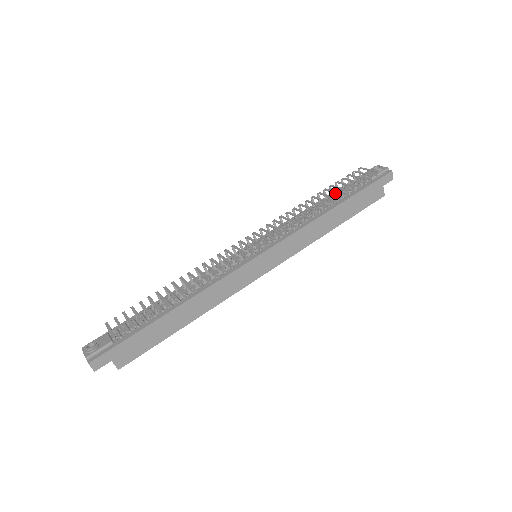
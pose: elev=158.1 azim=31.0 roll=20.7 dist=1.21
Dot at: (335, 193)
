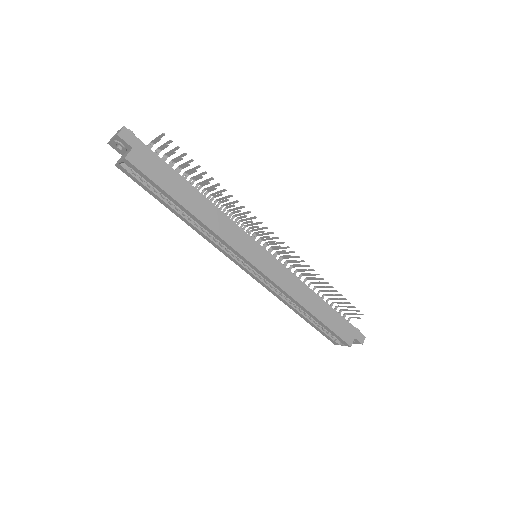
Dot at: (331, 290)
